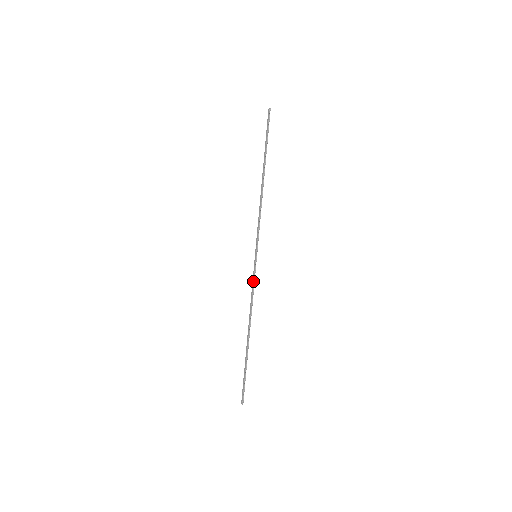
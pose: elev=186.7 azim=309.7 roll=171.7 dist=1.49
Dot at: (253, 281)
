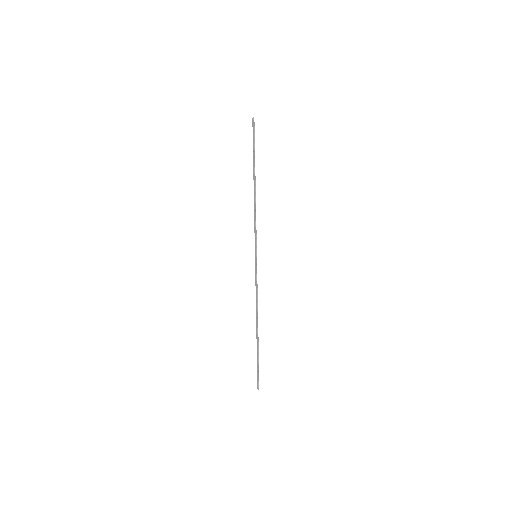
Dot at: (256, 279)
